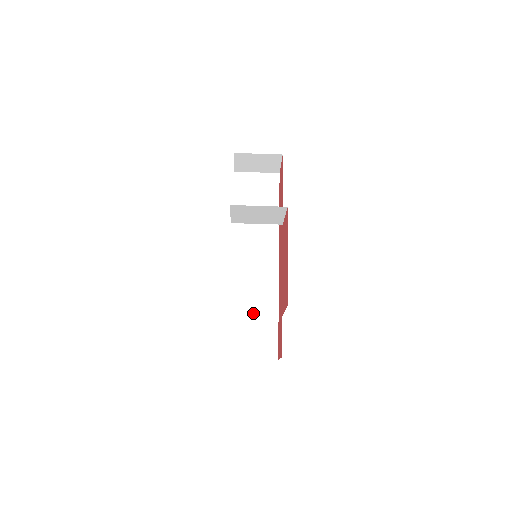
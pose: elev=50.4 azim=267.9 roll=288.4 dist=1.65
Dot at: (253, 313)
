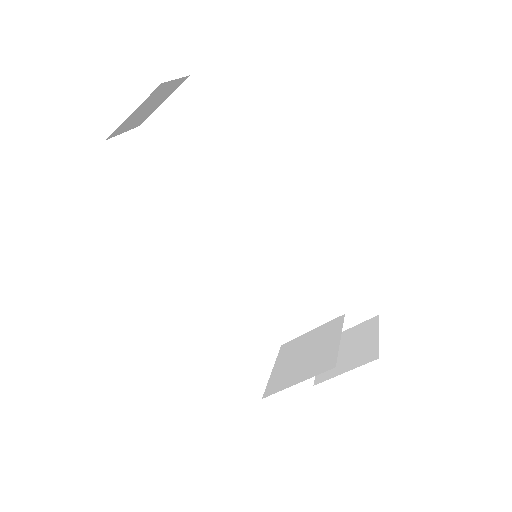
Dot at: (311, 284)
